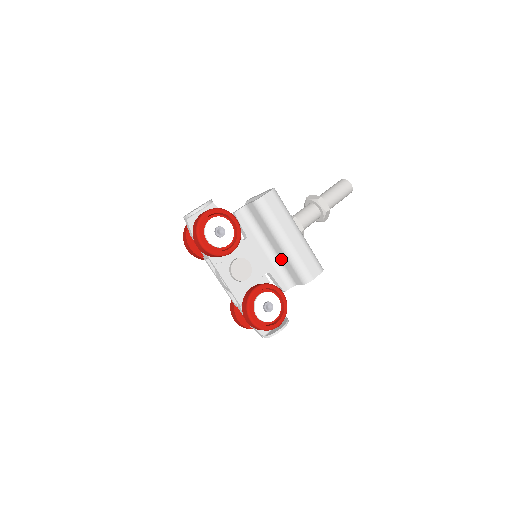
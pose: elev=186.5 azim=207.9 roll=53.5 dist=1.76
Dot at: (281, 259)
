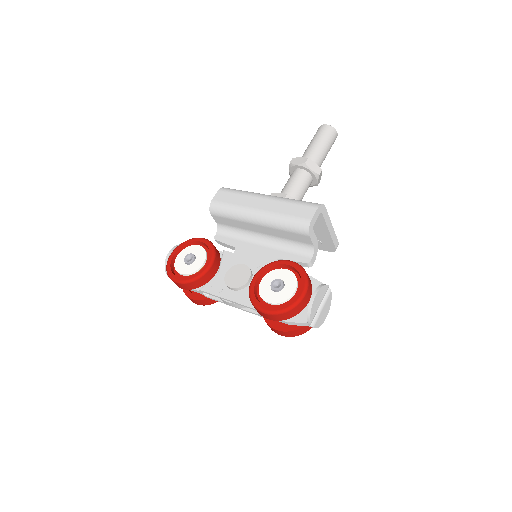
Dot at: (277, 236)
